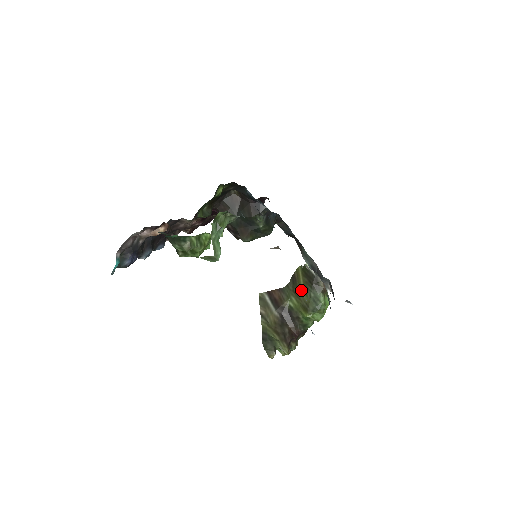
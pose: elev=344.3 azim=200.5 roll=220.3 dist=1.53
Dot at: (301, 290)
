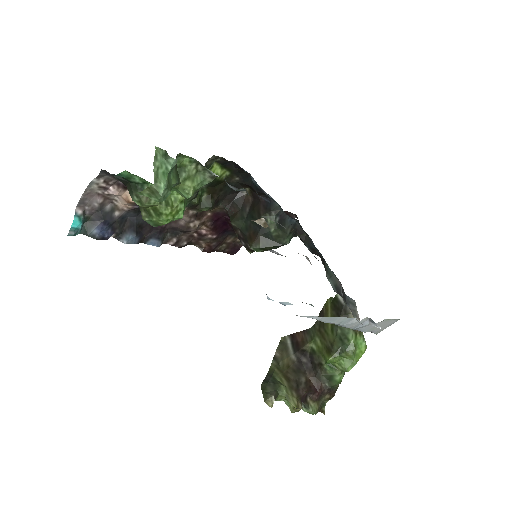
Dot at: (327, 327)
